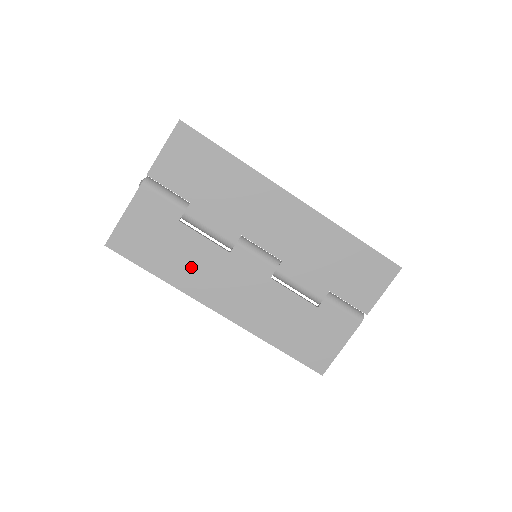
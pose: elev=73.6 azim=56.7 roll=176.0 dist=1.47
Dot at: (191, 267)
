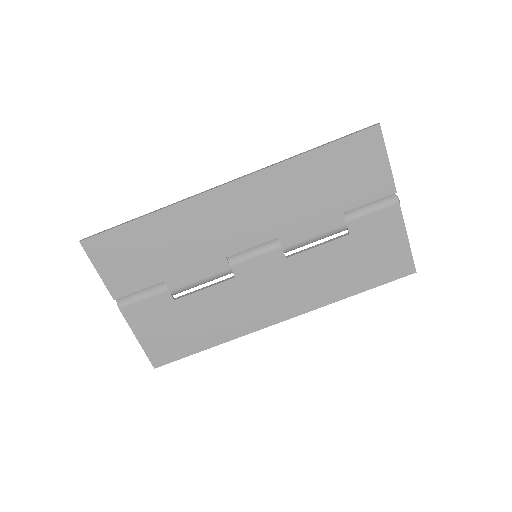
Dot at: (223, 317)
